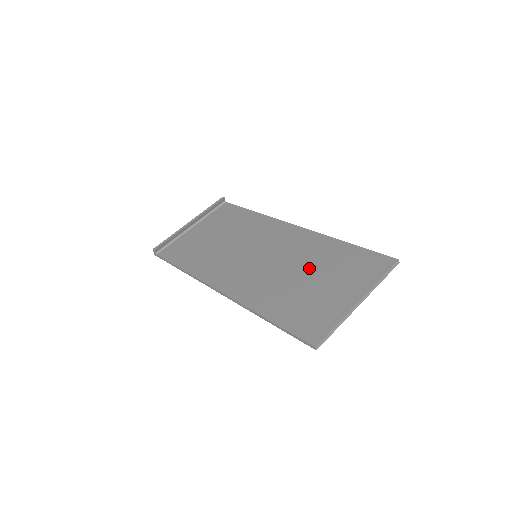
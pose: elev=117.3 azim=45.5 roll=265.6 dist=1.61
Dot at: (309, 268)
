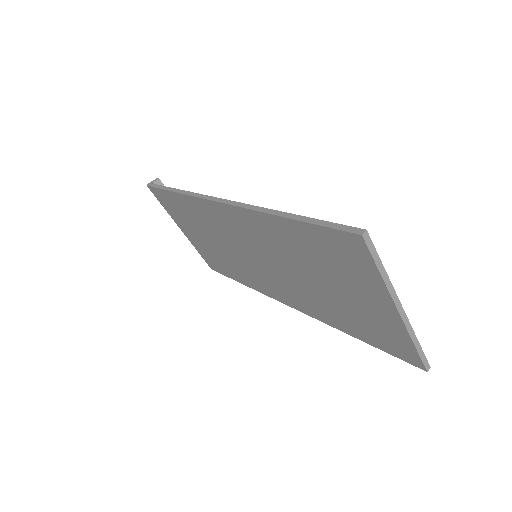
Dot at: occluded
